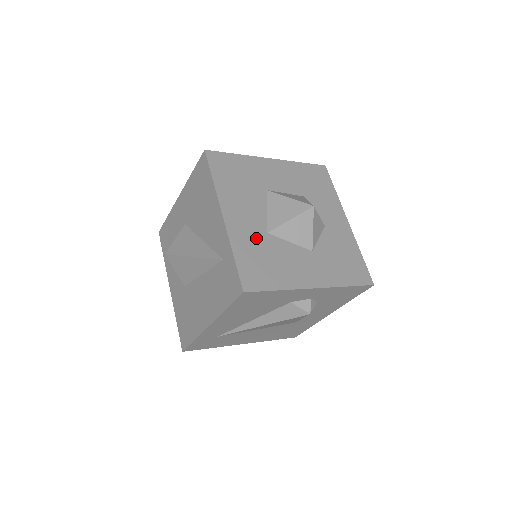
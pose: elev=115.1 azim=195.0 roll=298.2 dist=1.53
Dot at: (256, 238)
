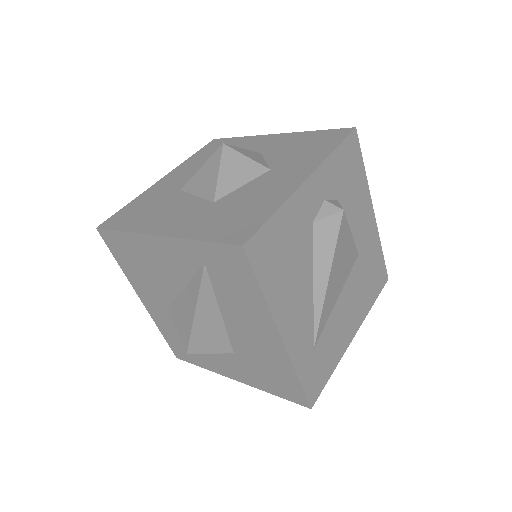
Dot at: (207, 214)
